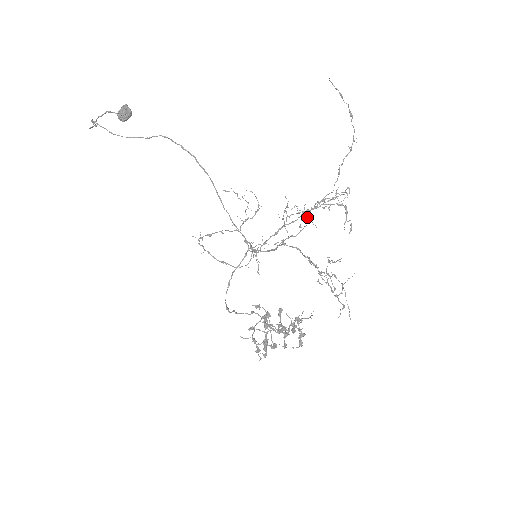
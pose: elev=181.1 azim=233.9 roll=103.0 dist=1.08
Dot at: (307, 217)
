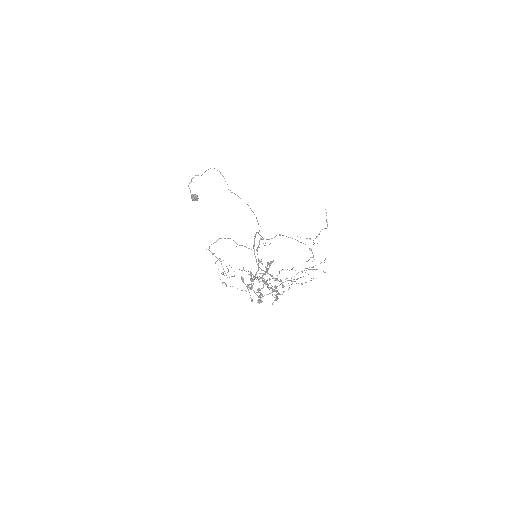
Dot at: occluded
